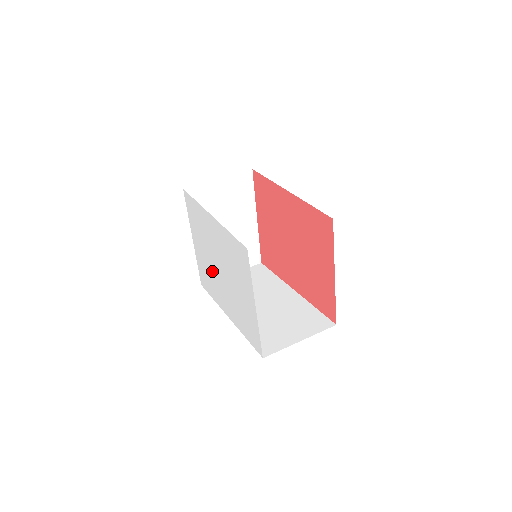
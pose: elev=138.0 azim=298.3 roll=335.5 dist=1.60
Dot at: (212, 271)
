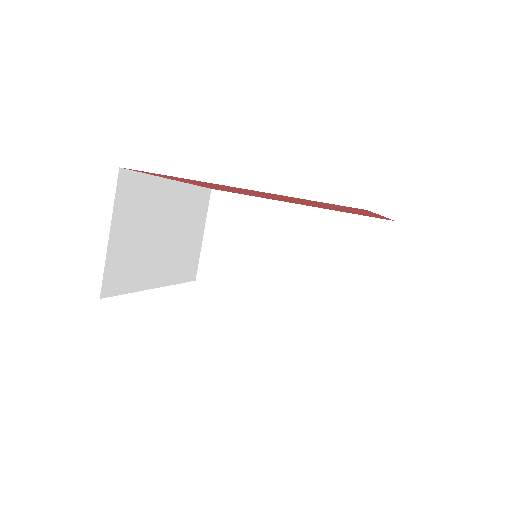
Dot at: occluded
